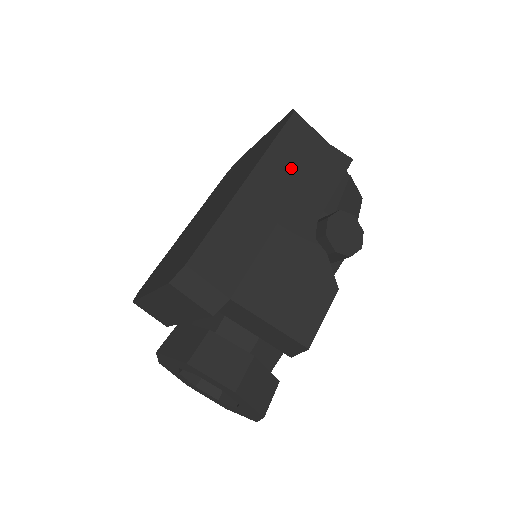
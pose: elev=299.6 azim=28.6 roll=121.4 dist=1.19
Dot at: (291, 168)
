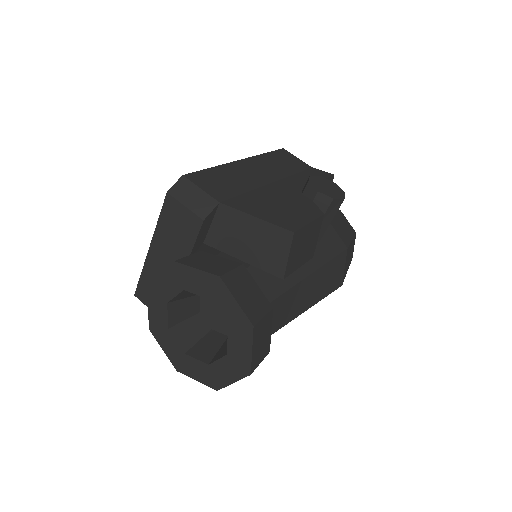
Dot at: (280, 167)
